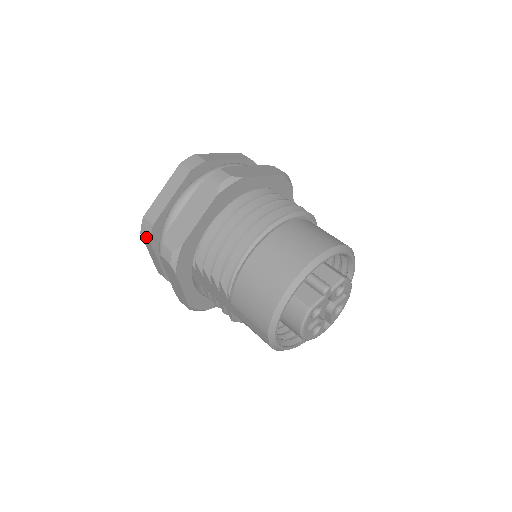
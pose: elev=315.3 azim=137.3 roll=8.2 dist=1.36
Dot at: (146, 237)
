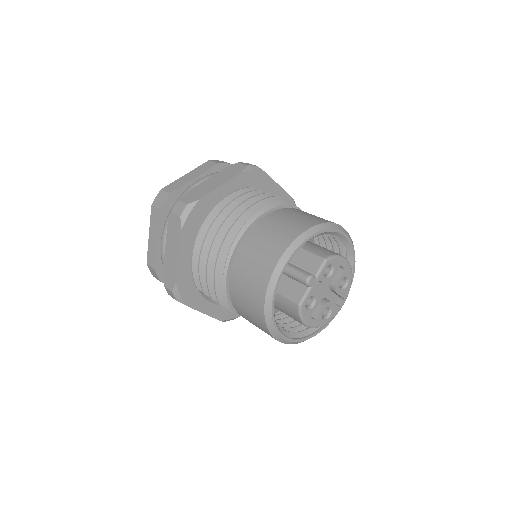
Dot at: (157, 279)
